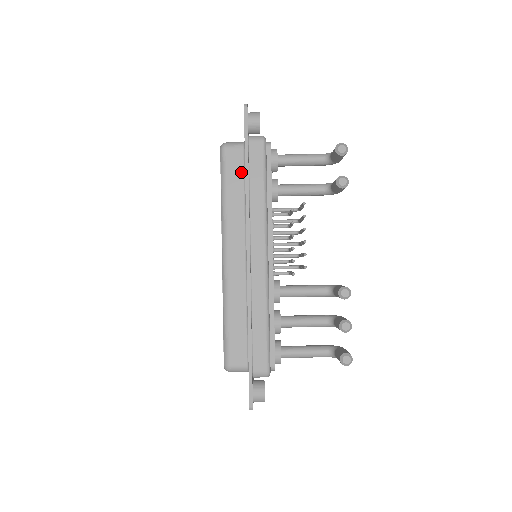
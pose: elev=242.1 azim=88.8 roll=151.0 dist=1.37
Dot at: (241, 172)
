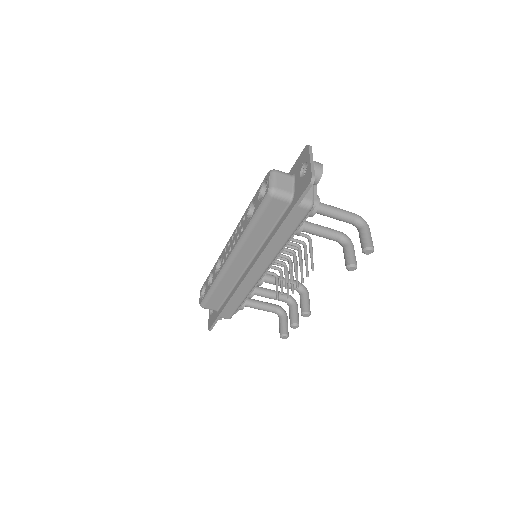
Dot at: (276, 218)
